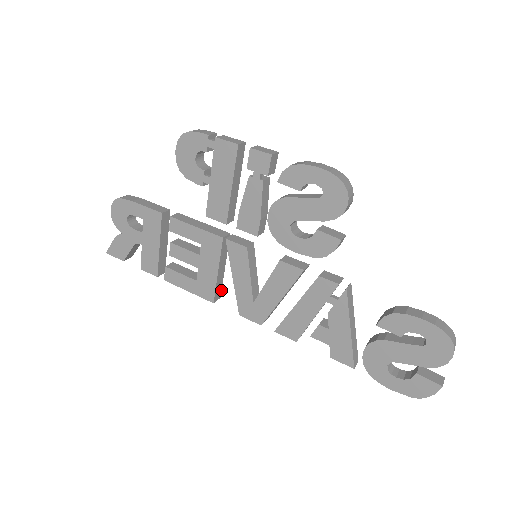
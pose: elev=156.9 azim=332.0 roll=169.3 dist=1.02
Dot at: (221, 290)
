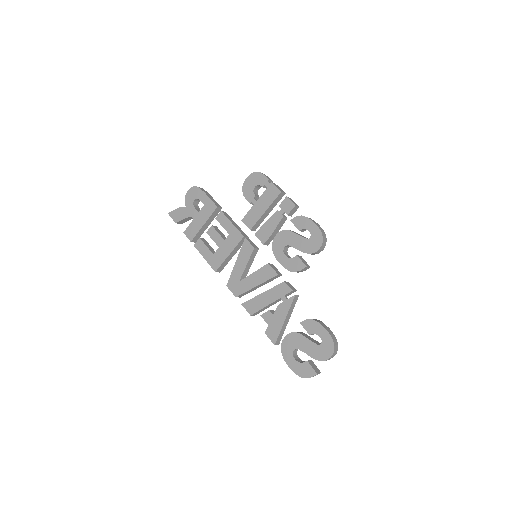
Dot at: (223, 268)
